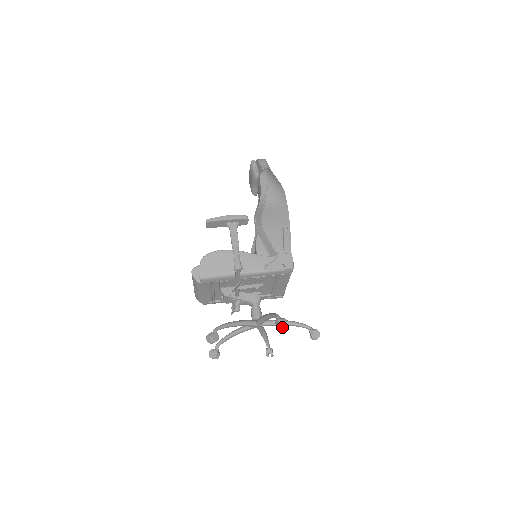
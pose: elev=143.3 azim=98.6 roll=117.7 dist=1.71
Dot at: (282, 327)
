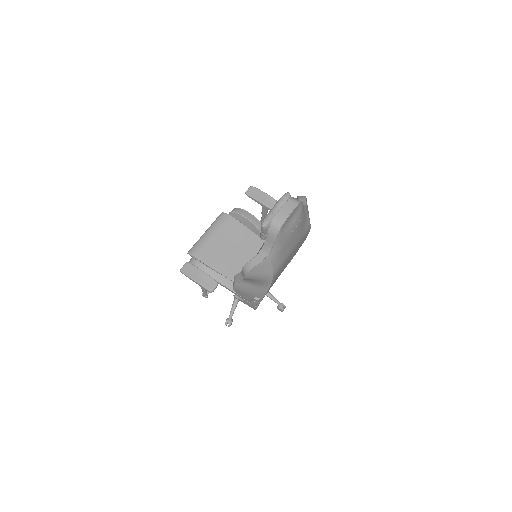
Dot at: occluded
